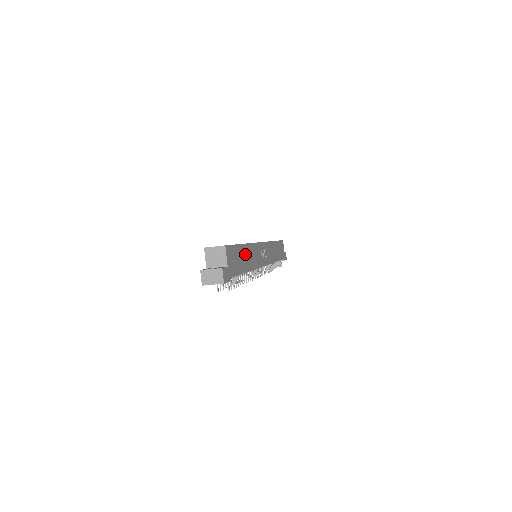
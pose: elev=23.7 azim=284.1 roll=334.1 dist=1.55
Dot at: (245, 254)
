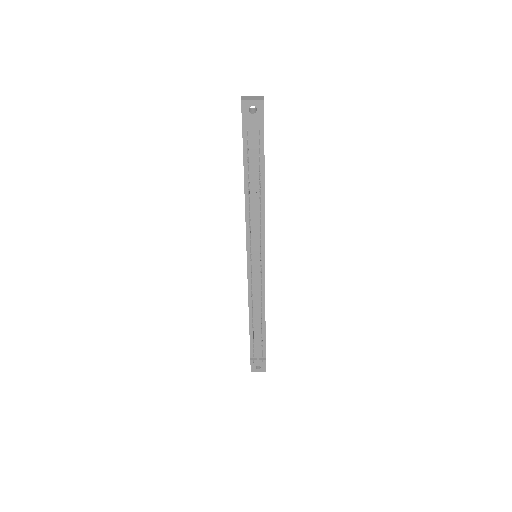
Dot at: occluded
